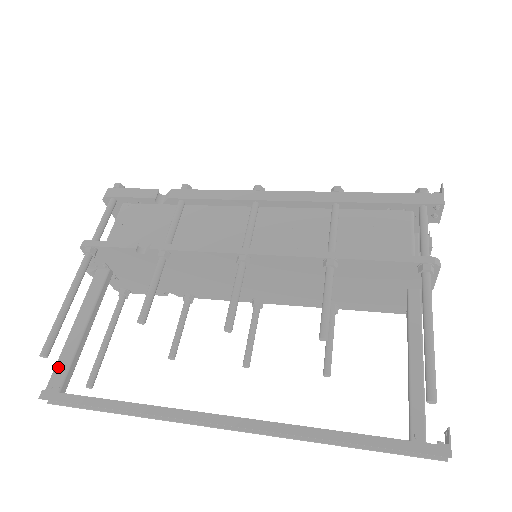
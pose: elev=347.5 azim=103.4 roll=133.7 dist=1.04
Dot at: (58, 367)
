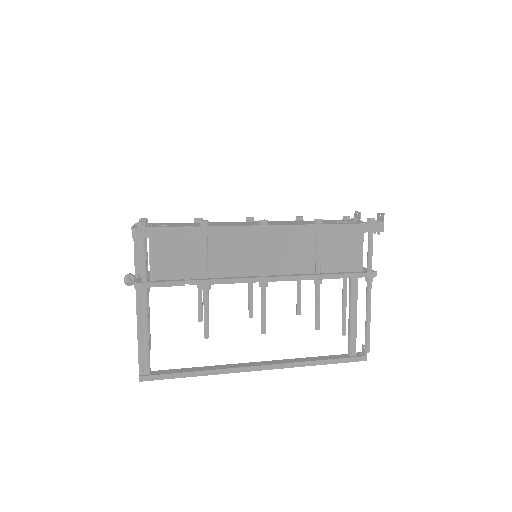
Dot at: (141, 360)
